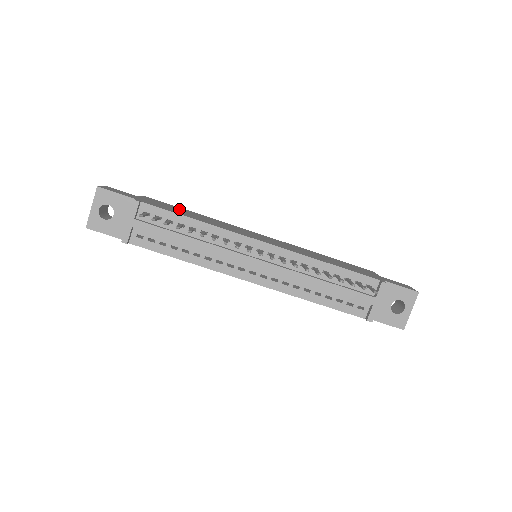
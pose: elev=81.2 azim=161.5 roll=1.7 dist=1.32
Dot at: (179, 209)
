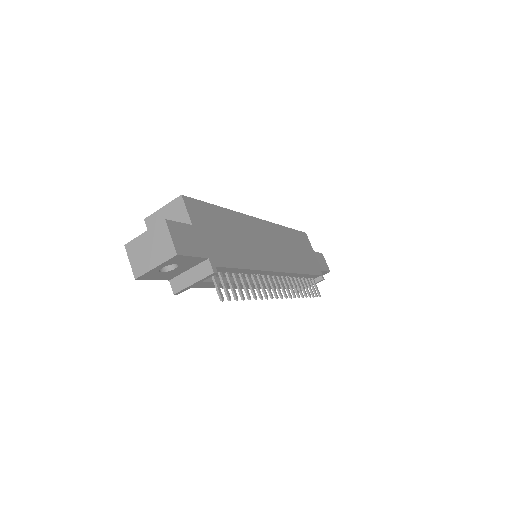
Dot at: (220, 224)
